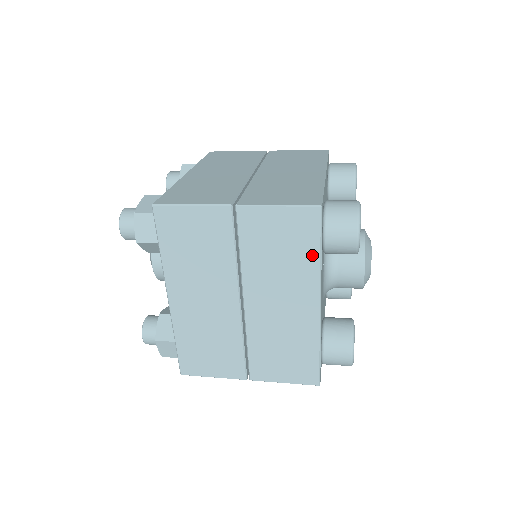
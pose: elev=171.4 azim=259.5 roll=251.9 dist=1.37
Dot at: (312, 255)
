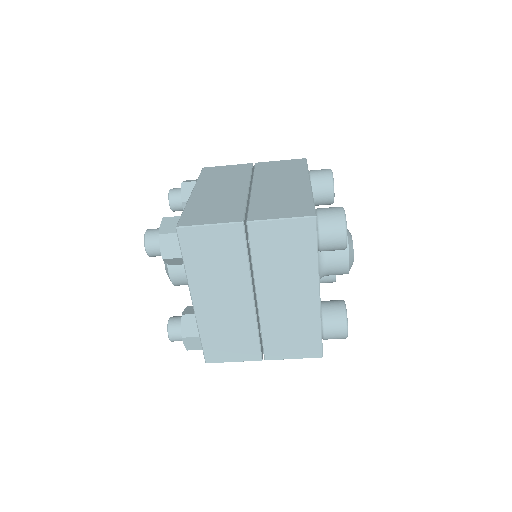
Dot at: (311, 255)
